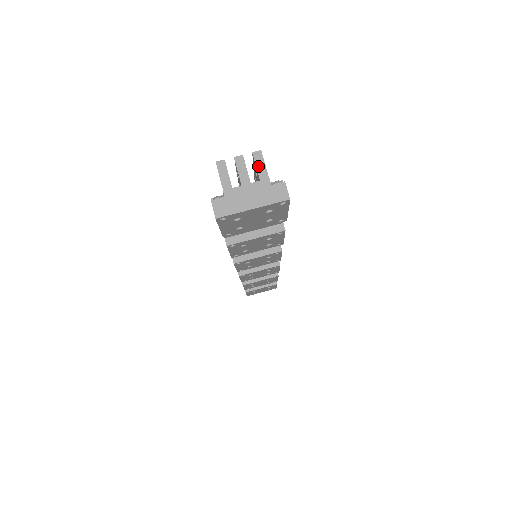
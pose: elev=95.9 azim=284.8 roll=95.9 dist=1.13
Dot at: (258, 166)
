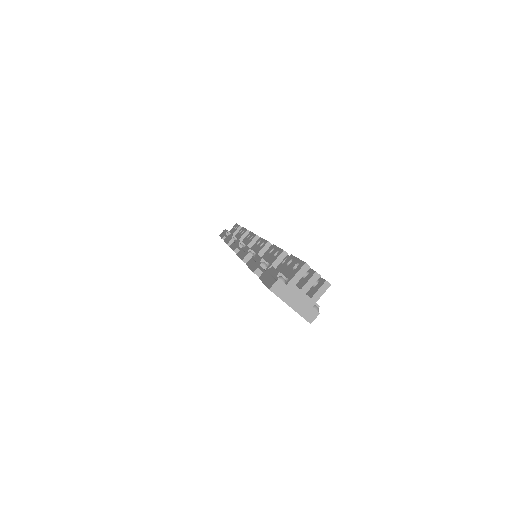
Dot at: (320, 290)
